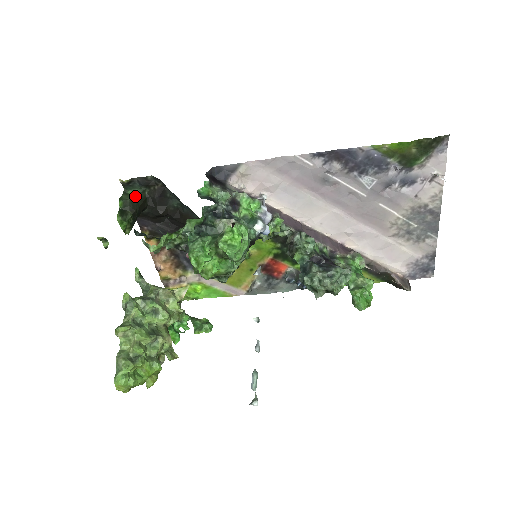
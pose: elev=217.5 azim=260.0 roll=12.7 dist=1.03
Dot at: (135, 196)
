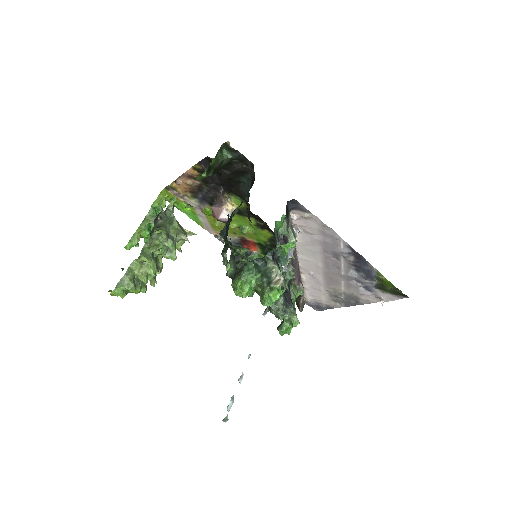
Dot at: (226, 159)
